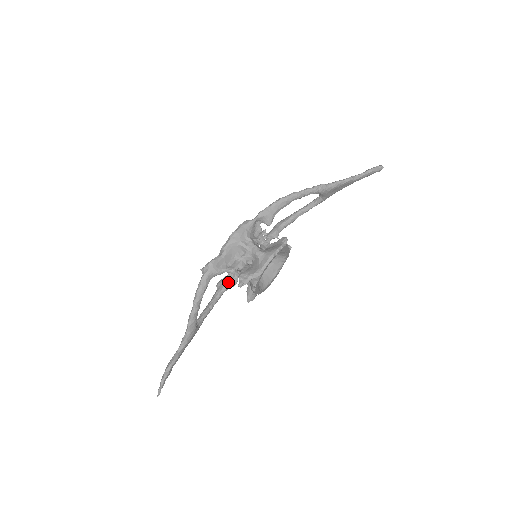
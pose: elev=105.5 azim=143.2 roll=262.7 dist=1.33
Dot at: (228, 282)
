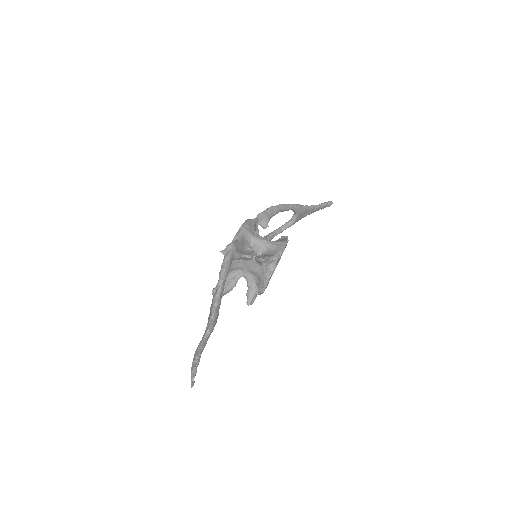
Dot at: (228, 284)
